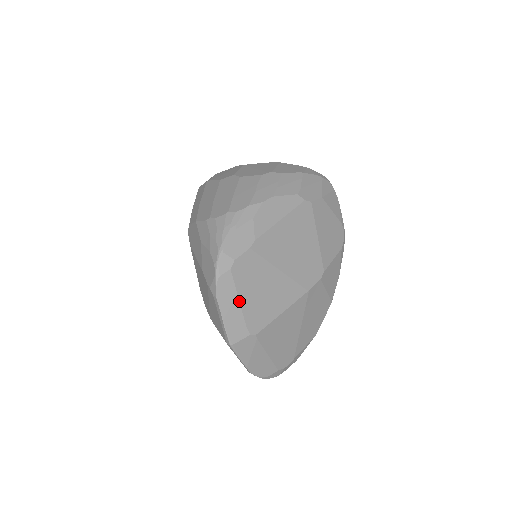
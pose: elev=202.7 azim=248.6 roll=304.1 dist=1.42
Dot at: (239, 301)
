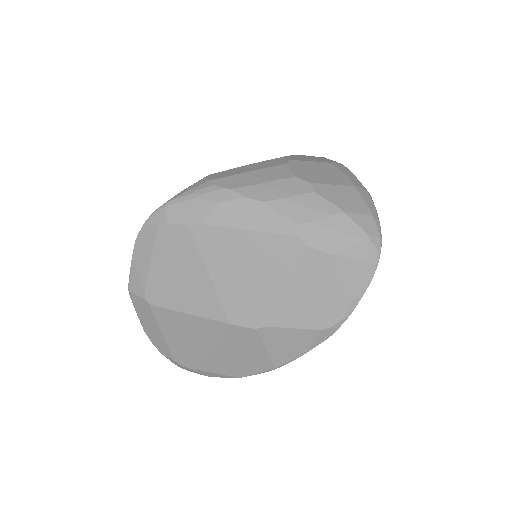
Dot at: (151, 262)
